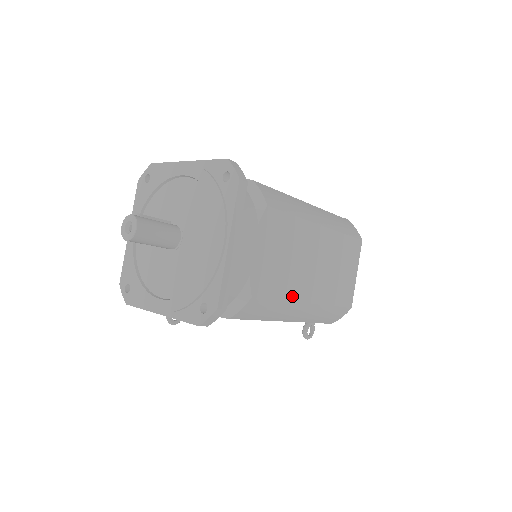
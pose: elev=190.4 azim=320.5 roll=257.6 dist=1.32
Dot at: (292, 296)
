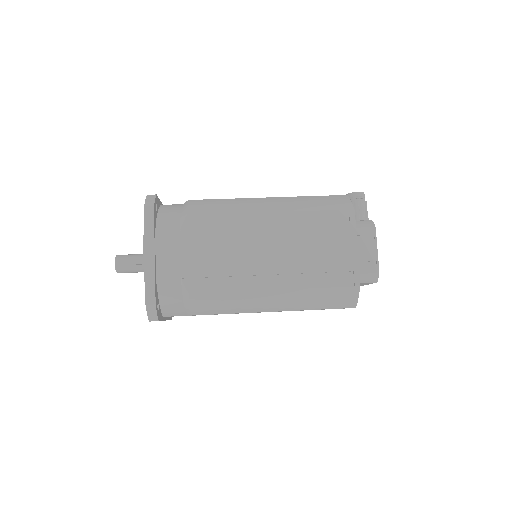
Dot at: occluded
